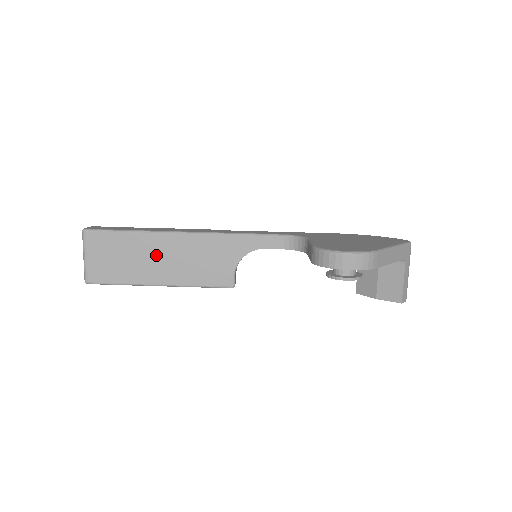
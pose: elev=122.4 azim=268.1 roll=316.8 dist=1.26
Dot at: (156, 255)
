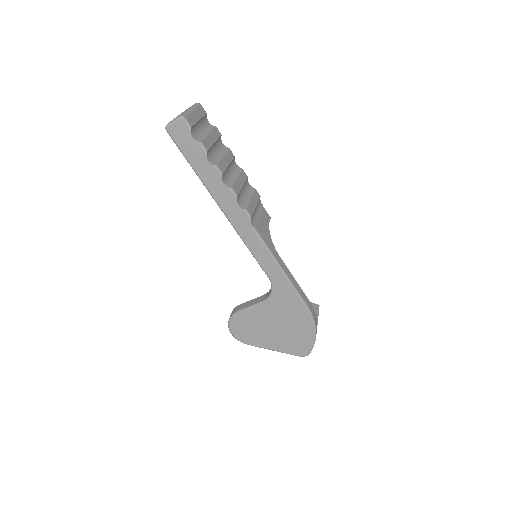
Dot at: occluded
